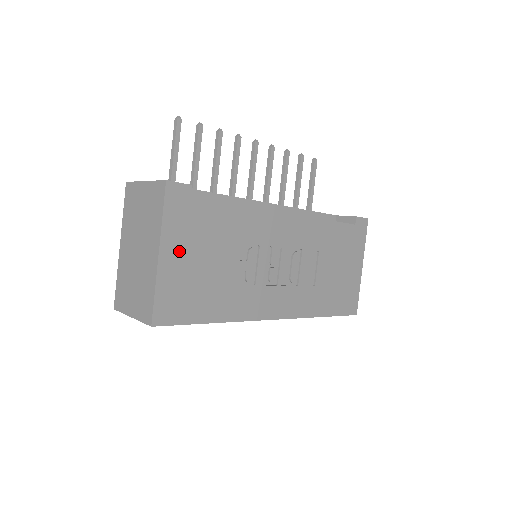
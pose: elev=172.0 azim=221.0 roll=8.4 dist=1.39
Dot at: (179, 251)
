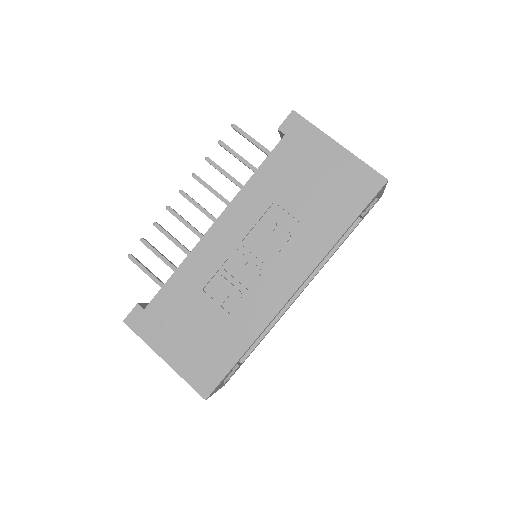
Dot at: (172, 344)
